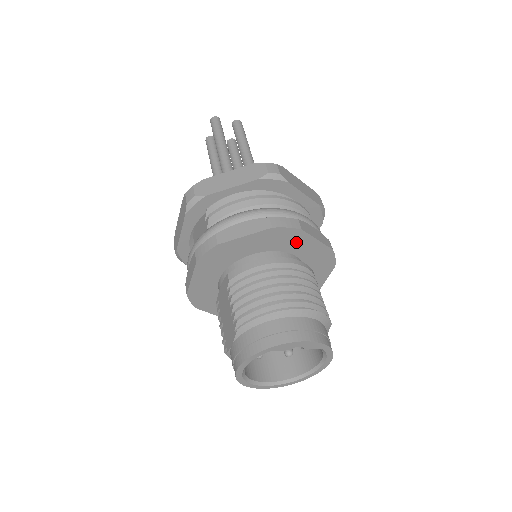
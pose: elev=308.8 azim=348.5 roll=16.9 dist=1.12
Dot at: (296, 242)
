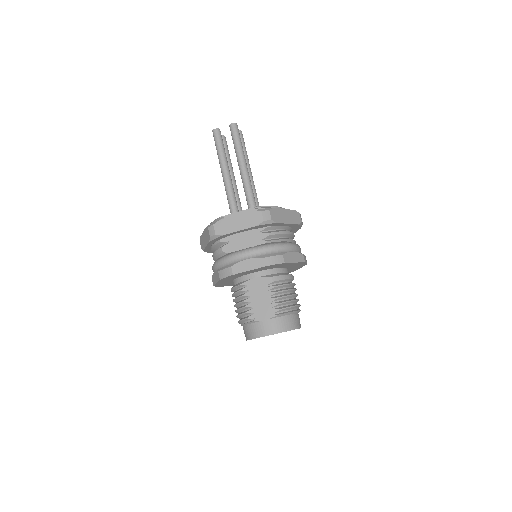
Dot at: (297, 267)
